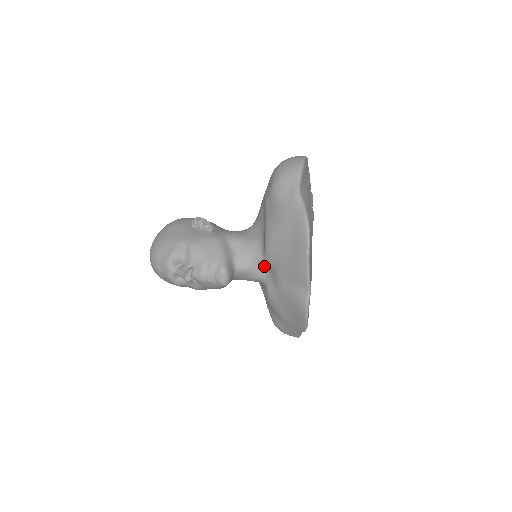
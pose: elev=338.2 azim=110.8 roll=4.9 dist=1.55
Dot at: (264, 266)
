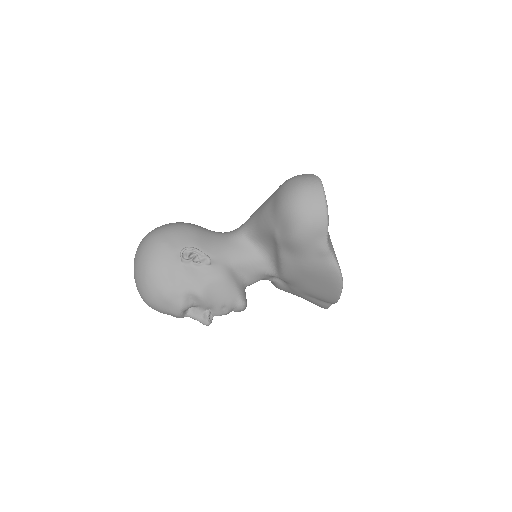
Dot at: (275, 277)
